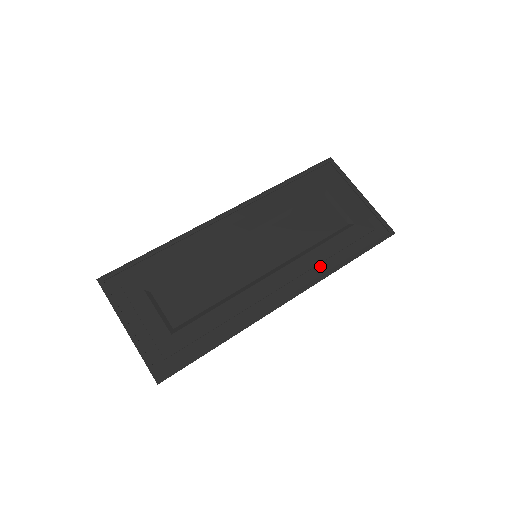
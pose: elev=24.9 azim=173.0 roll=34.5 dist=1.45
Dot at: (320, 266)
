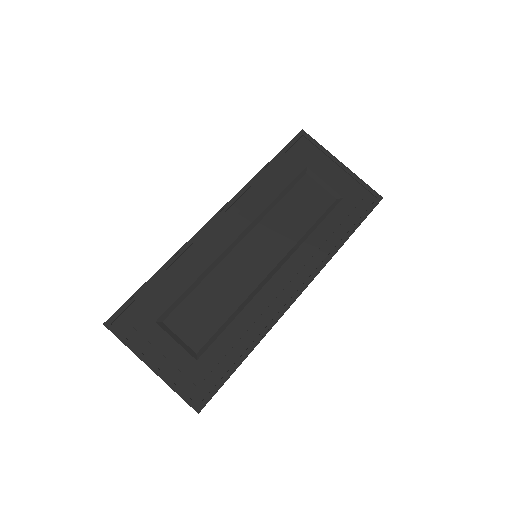
Dot at: (320, 251)
